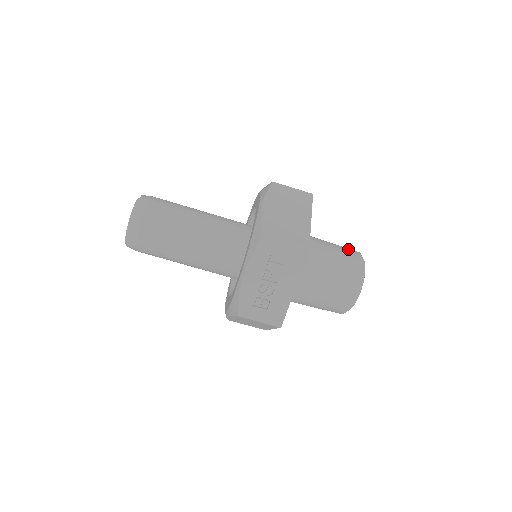
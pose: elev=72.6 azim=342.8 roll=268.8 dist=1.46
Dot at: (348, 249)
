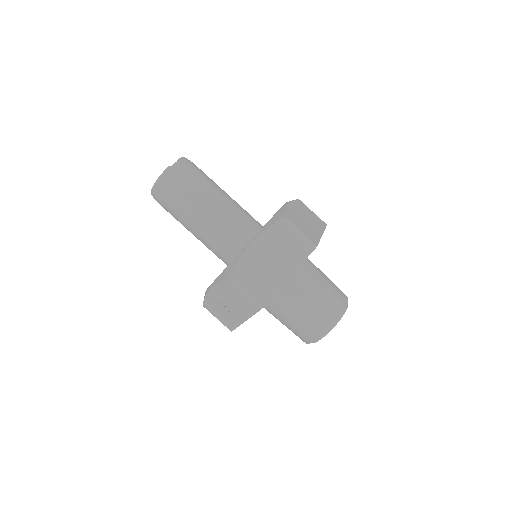
Dot at: (334, 300)
